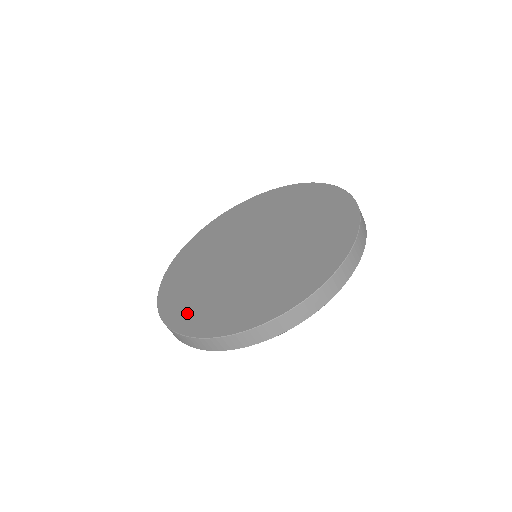
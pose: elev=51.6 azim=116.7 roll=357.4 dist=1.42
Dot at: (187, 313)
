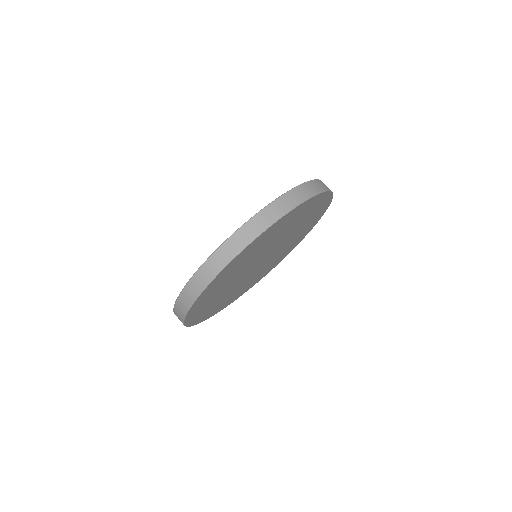
Dot at: occluded
